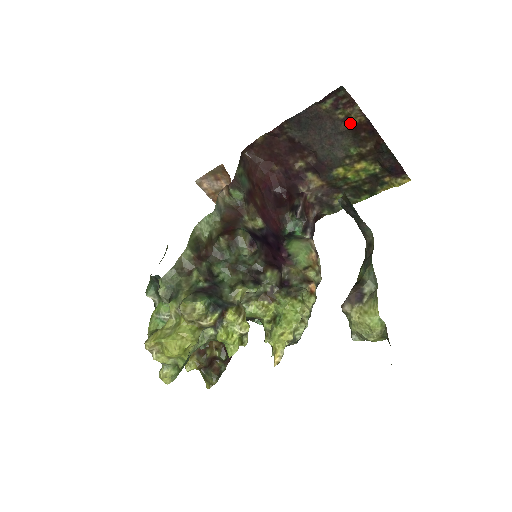
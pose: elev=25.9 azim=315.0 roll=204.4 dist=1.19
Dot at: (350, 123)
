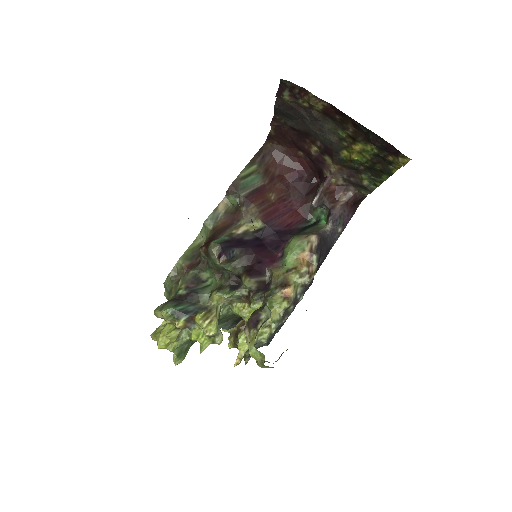
Dot at: (317, 109)
